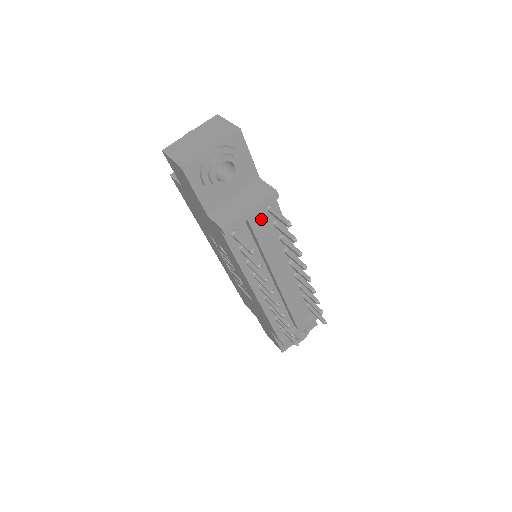
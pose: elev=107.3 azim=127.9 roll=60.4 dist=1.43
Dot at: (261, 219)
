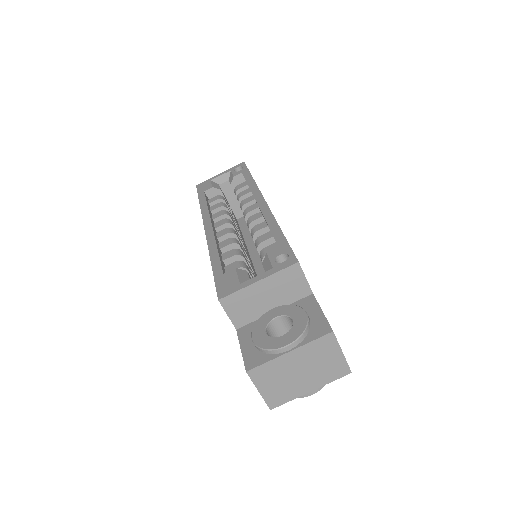
Dot at: occluded
